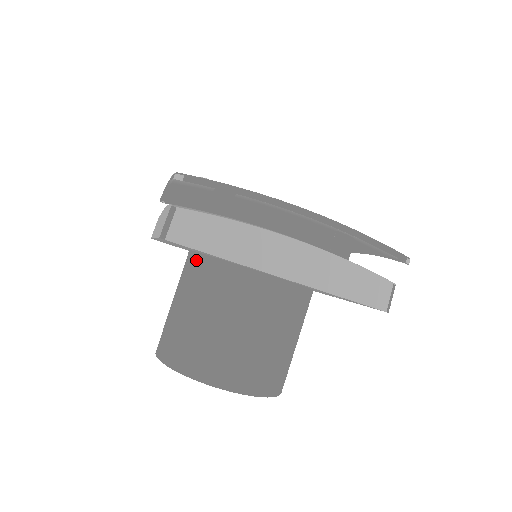
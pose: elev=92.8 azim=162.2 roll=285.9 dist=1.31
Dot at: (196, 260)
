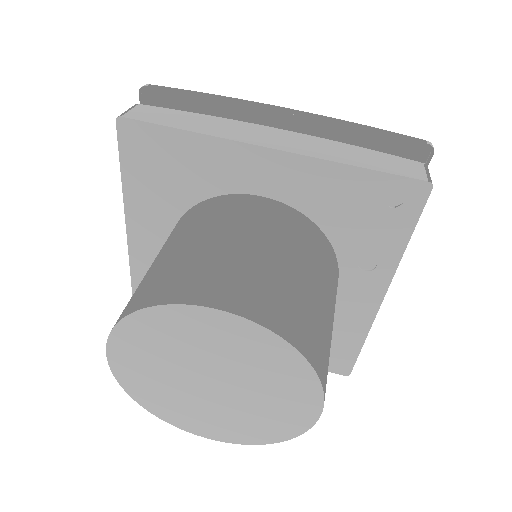
Dot at: (173, 229)
